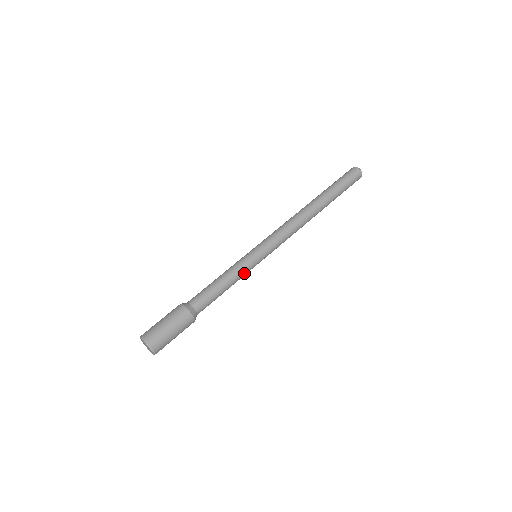
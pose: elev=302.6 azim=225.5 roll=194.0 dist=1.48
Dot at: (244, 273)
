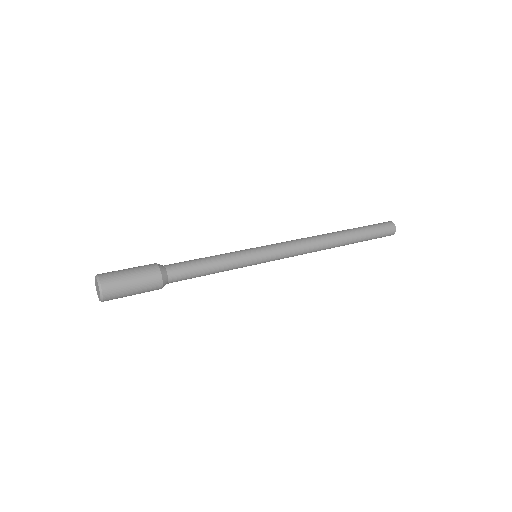
Dot at: (236, 264)
